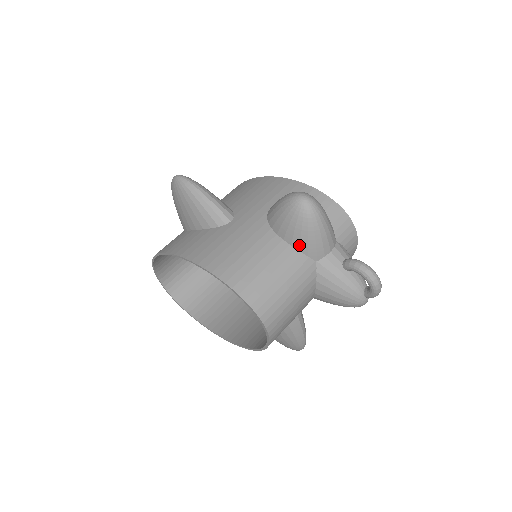
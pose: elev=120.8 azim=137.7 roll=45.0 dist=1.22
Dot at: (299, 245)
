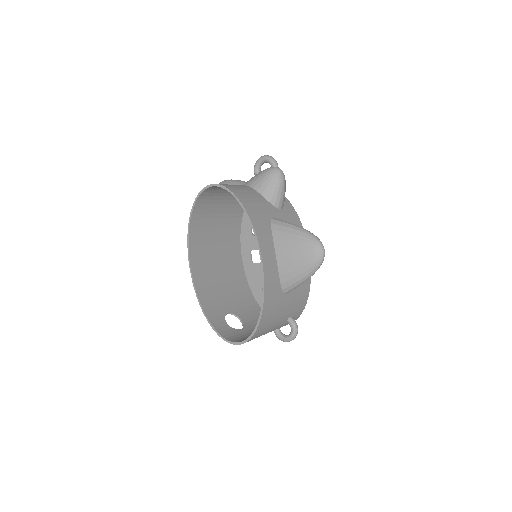
Dot at: occluded
